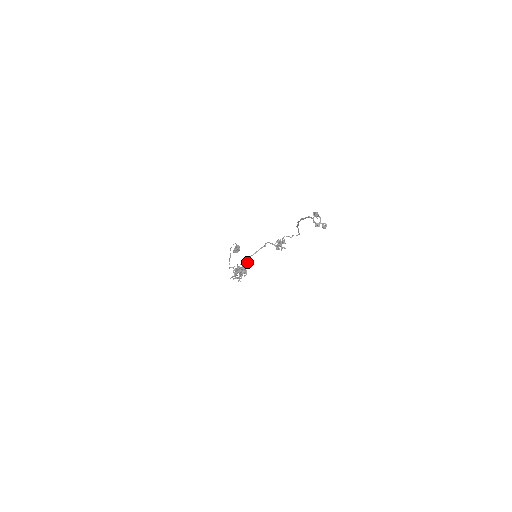
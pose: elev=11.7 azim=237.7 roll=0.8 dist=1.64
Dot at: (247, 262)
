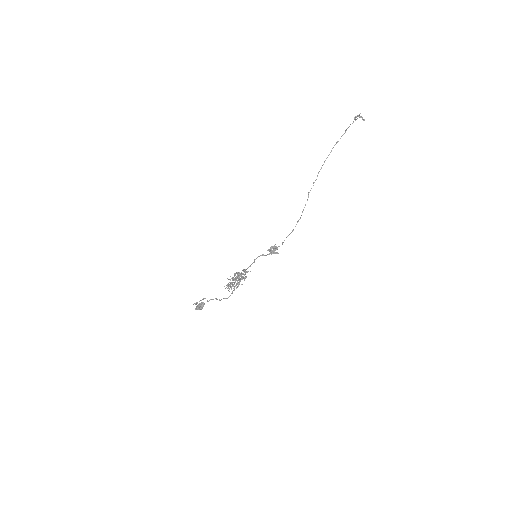
Dot at: occluded
